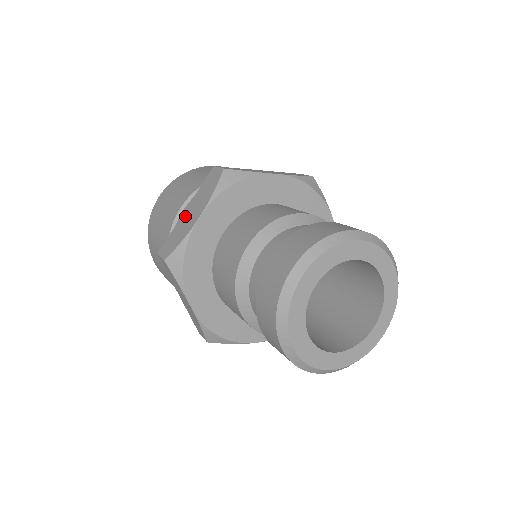
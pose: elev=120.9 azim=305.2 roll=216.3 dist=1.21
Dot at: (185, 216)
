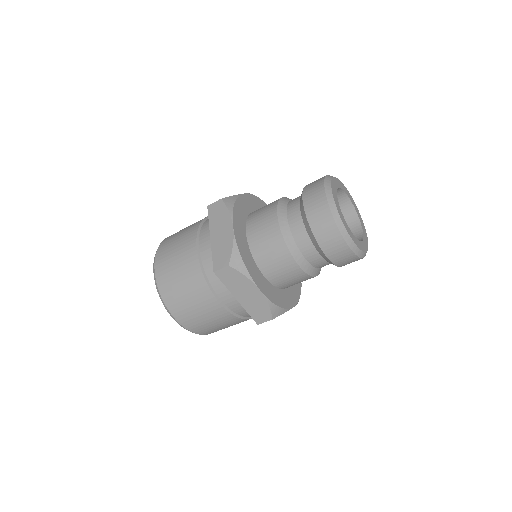
Dot at: (216, 239)
